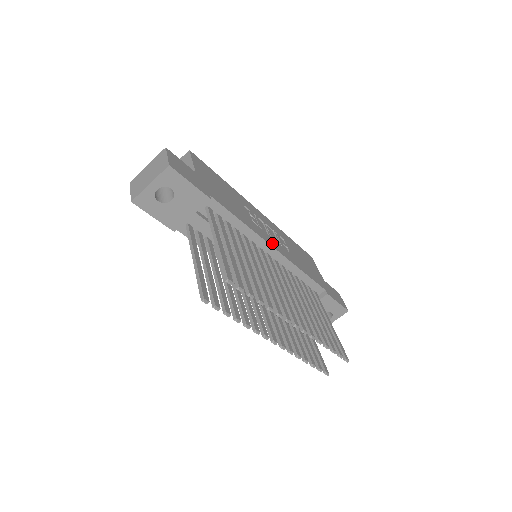
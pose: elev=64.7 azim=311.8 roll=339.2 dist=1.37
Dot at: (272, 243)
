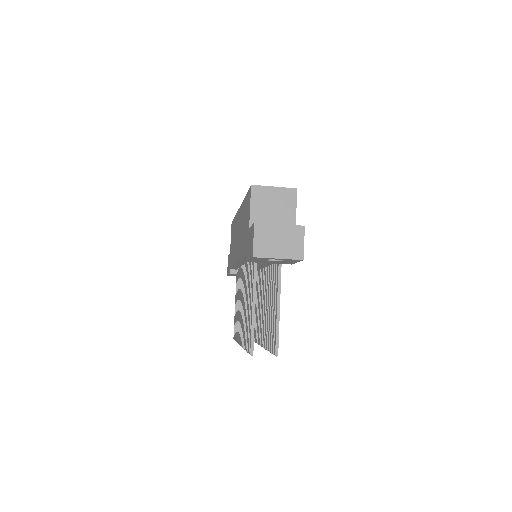
Dot at: occluded
